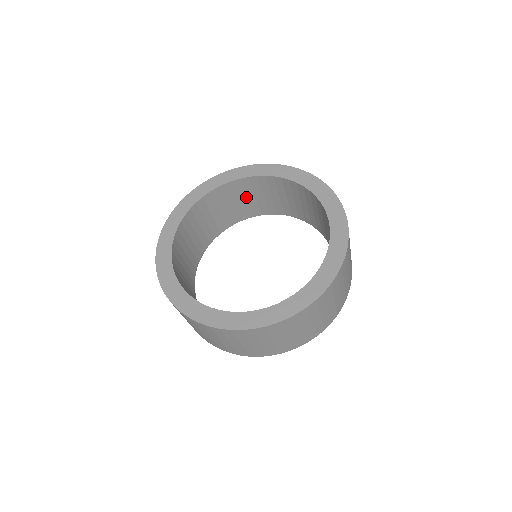
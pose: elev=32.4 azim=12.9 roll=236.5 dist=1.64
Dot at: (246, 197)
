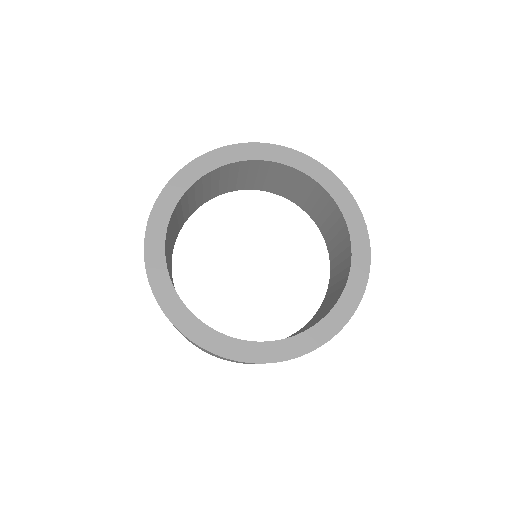
Dot at: (275, 177)
